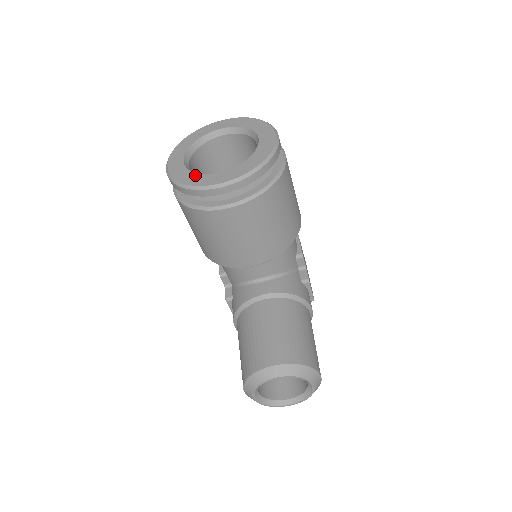
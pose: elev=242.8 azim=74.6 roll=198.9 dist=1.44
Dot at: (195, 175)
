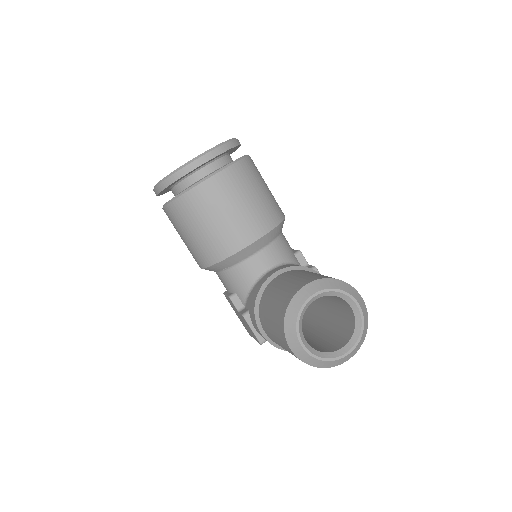
Dot at: occluded
